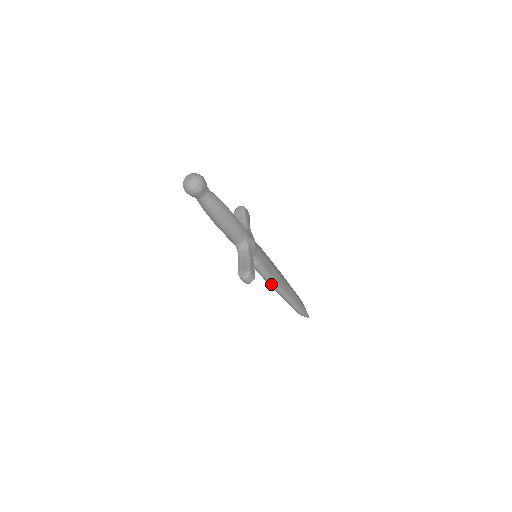
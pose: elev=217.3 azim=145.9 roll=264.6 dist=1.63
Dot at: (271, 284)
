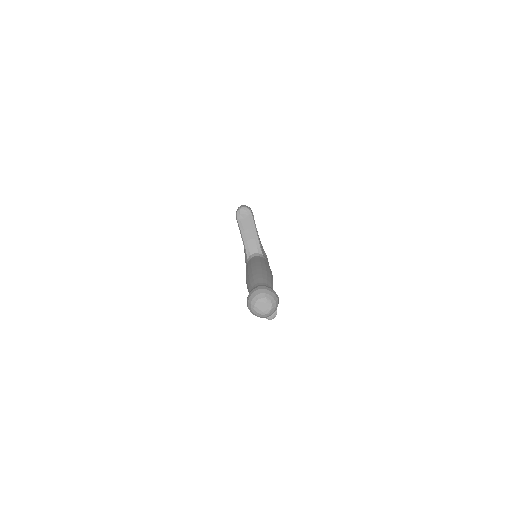
Dot at: occluded
